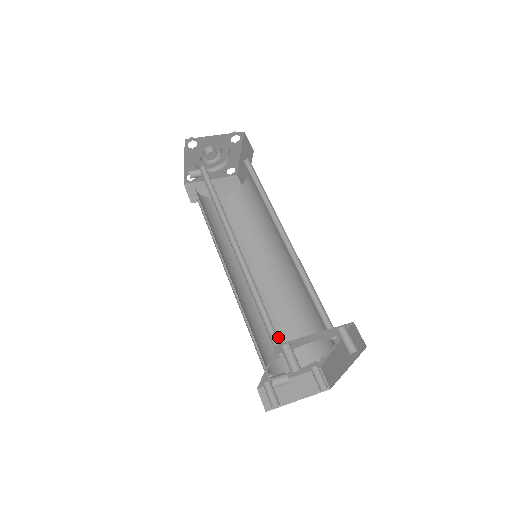
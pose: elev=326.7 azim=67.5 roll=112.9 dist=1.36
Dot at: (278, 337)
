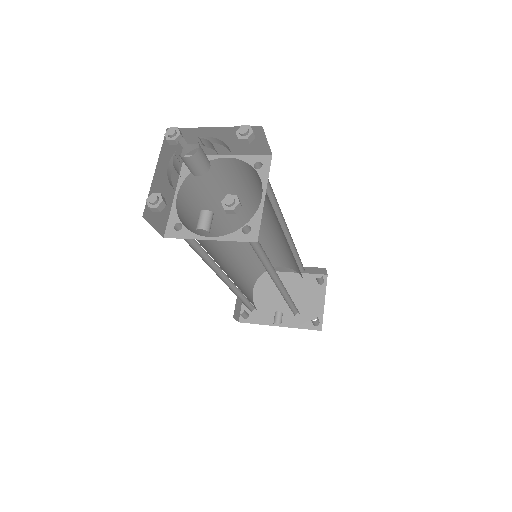
Dot at: (245, 281)
